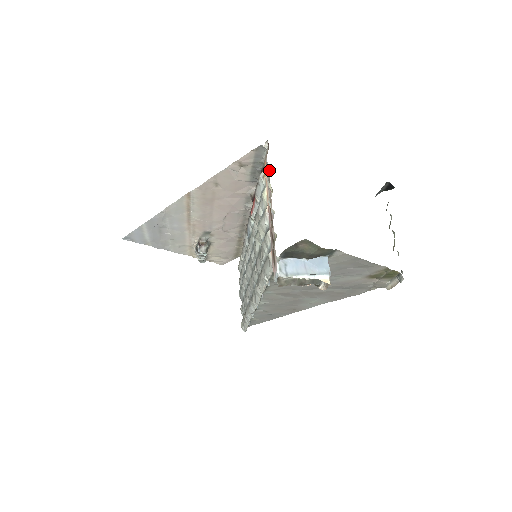
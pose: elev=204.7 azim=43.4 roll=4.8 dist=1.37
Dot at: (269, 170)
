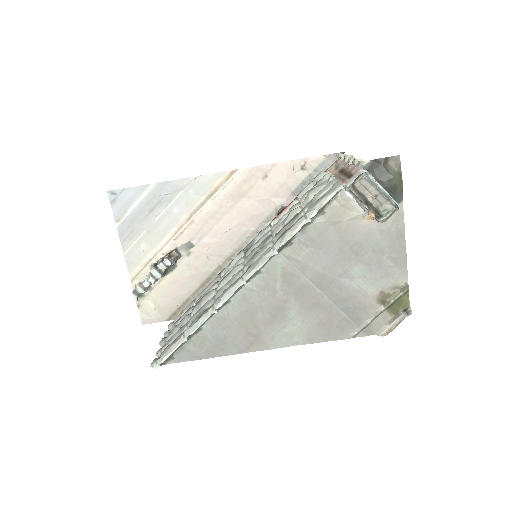
Dot at: occluded
